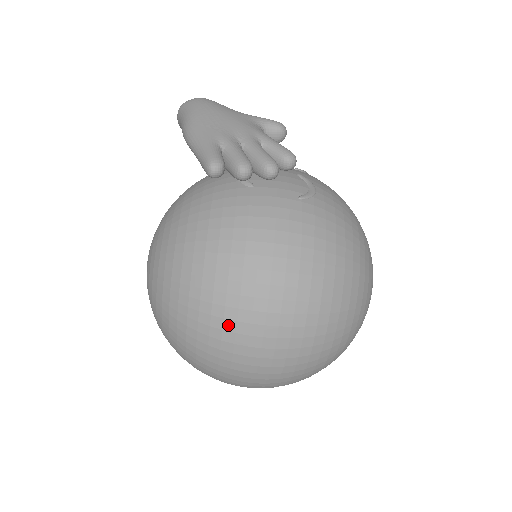
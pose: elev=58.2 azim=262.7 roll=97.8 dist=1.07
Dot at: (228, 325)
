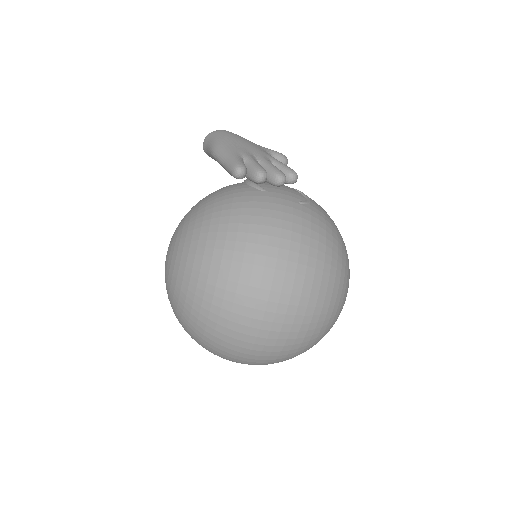
Dot at: (241, 289)
